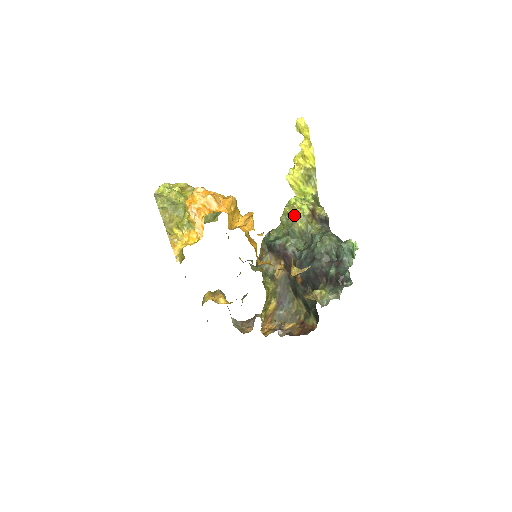
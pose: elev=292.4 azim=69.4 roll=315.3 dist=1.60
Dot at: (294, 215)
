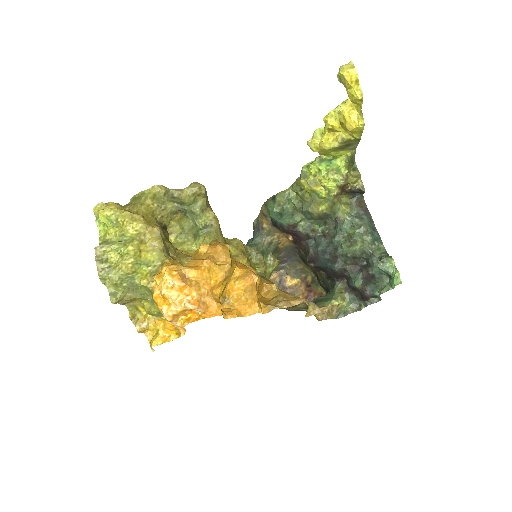
Dot at: (314, 194)
